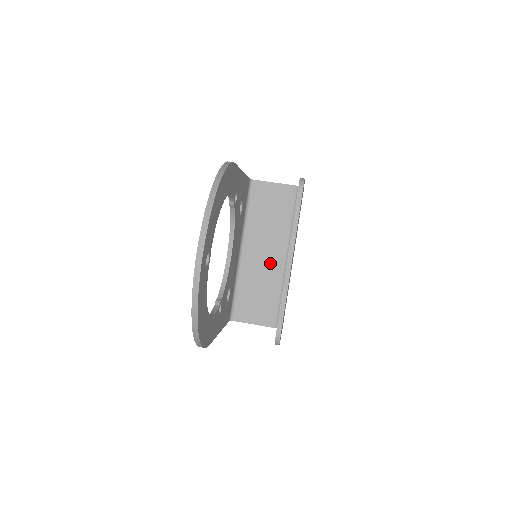
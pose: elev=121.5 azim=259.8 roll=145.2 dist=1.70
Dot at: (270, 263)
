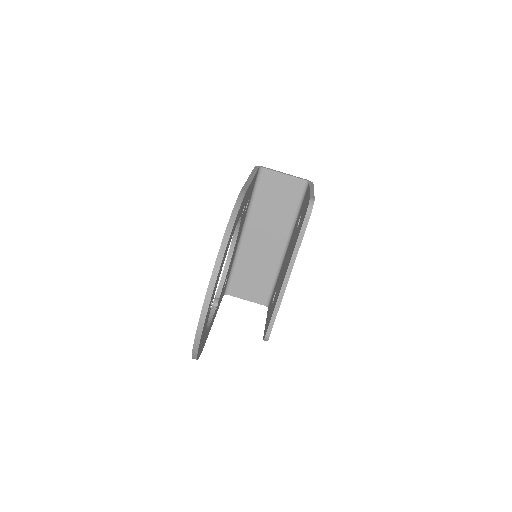
Dot at: (268, 249)
